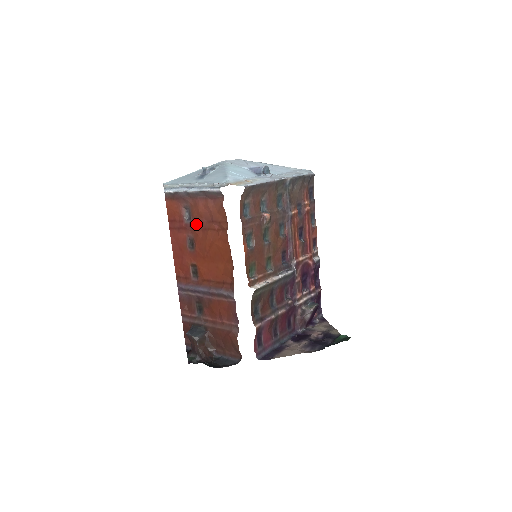
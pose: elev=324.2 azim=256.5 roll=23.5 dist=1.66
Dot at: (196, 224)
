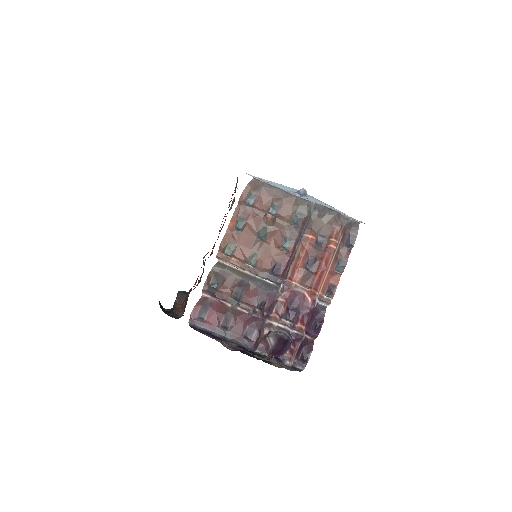
Dot at: occluded
